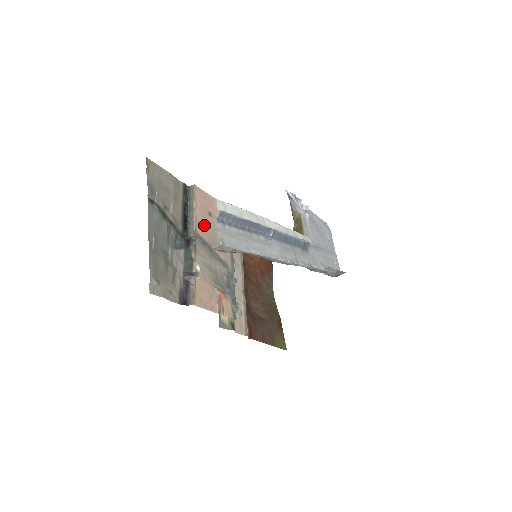
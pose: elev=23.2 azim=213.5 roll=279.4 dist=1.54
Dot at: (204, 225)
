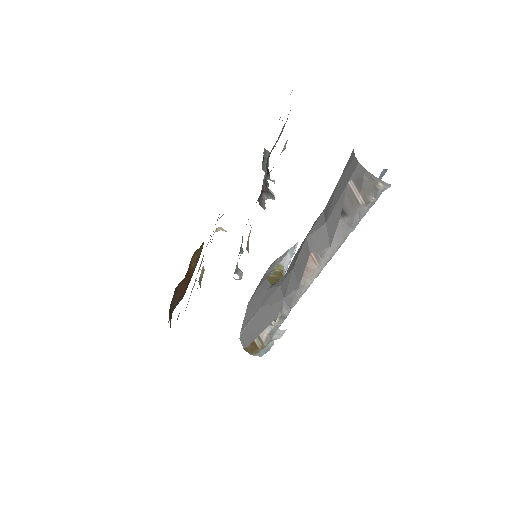
Dot at: occluded
